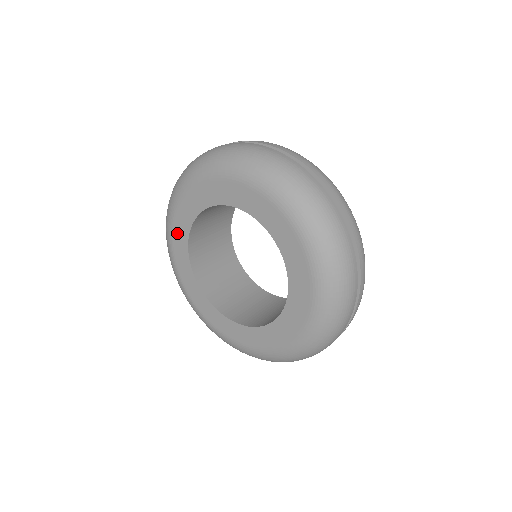
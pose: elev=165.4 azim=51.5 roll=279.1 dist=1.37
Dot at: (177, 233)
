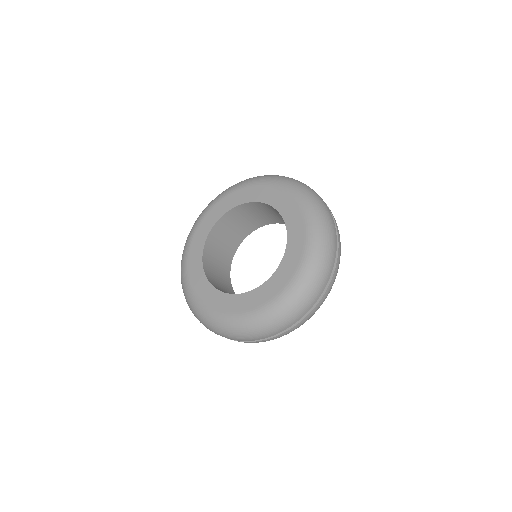
Dot at: (214, 211)
